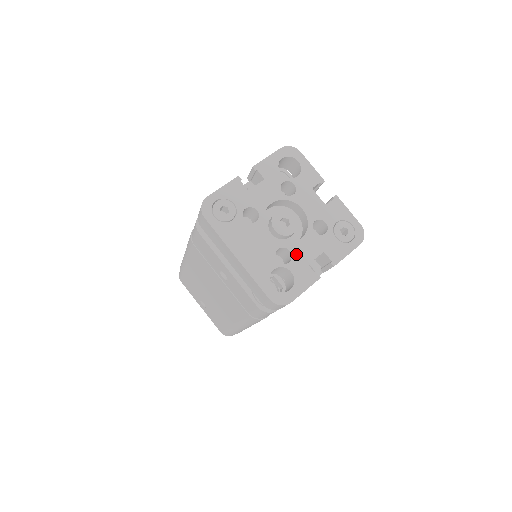
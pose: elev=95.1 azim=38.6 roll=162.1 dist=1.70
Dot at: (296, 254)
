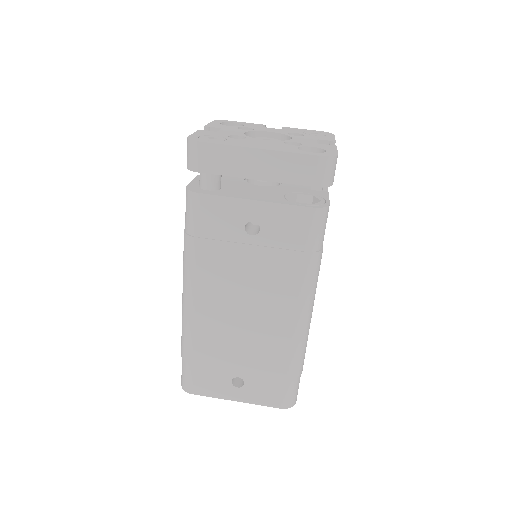
Dot at: (300, 142)
